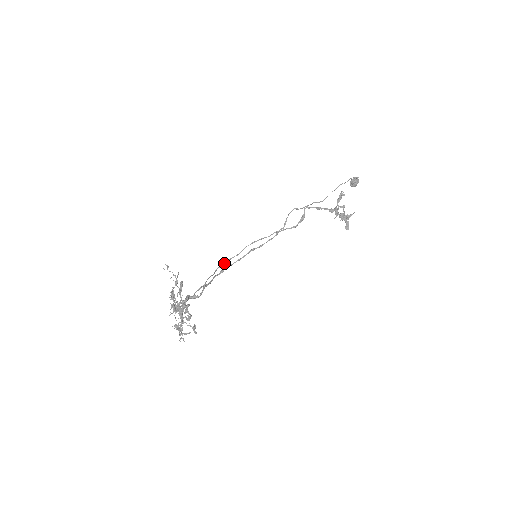
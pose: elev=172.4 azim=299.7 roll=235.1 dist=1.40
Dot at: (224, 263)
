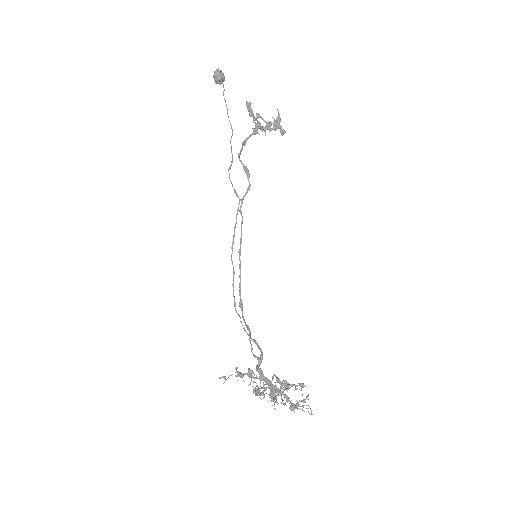
Dot at: (233, 296)
